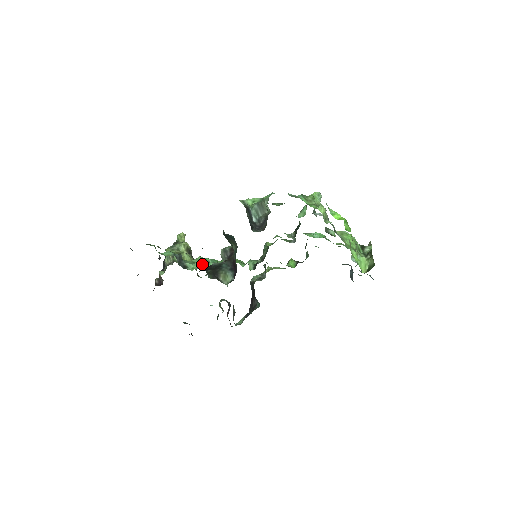
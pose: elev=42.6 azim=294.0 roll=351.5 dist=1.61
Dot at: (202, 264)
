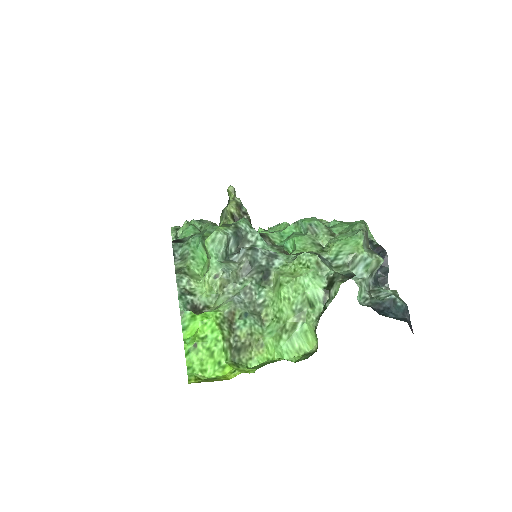
Dot at: occluded
